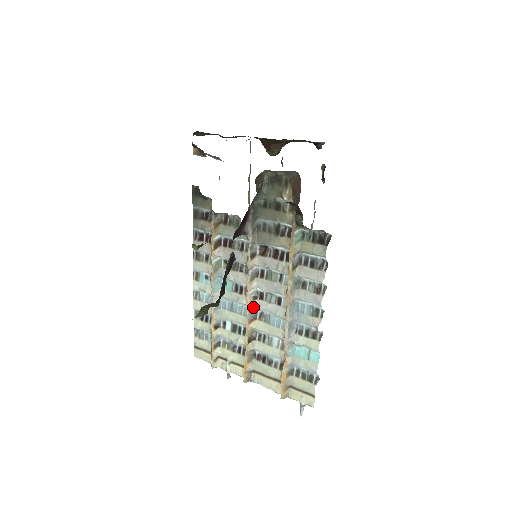
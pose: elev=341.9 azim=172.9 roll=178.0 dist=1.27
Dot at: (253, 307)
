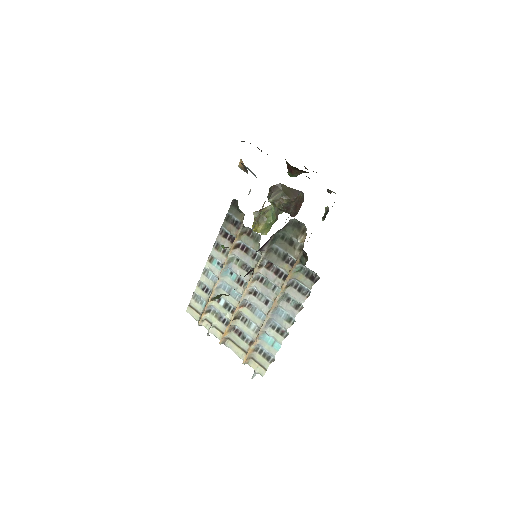
Dot at: (246, 298)
